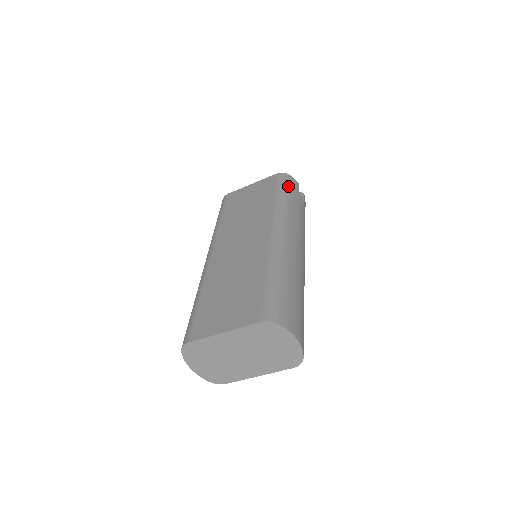
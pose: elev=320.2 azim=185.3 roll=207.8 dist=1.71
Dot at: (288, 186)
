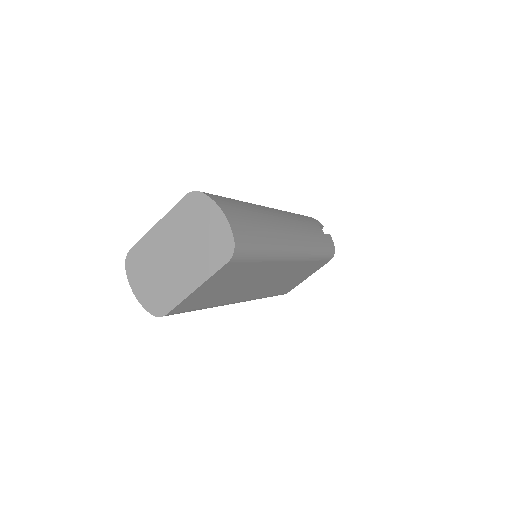
Dot at: occluded
